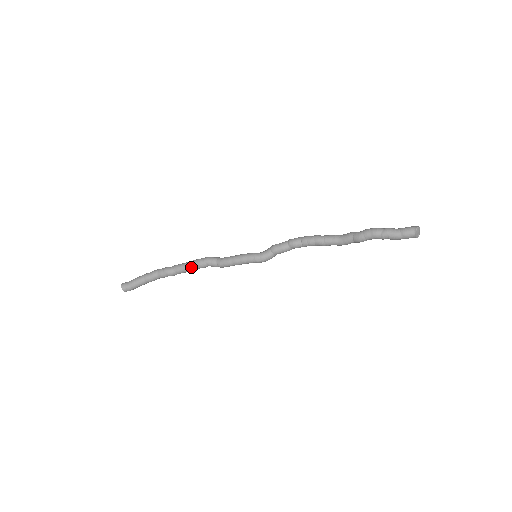
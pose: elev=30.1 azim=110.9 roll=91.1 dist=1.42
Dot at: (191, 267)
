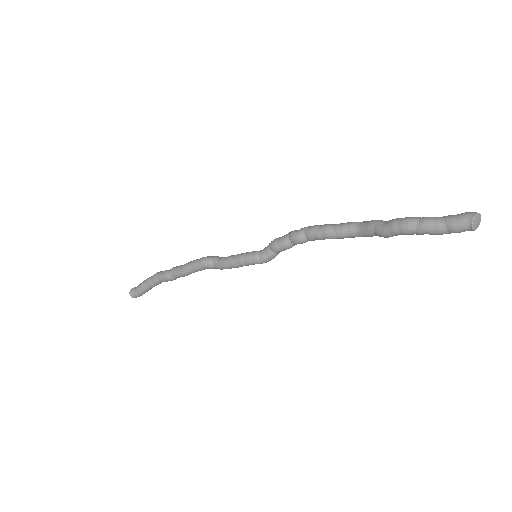
Dot at: (189, 272)
